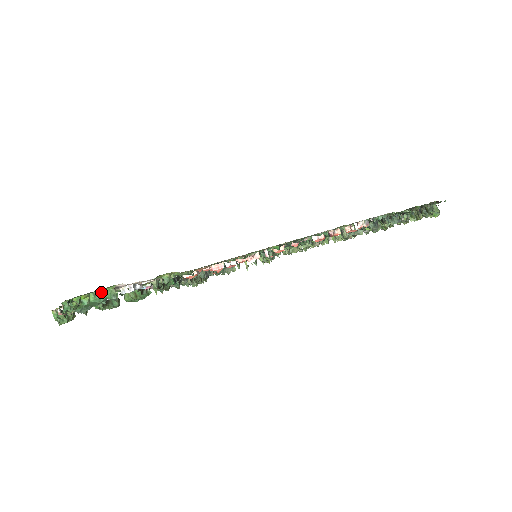
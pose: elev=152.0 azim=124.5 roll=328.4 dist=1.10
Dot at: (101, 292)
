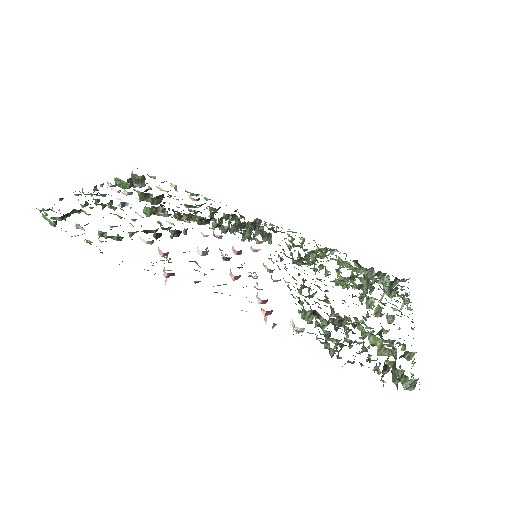
Dot at: (47, 218)
